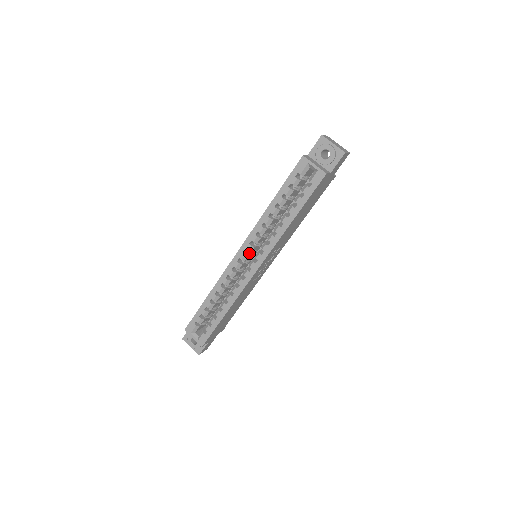
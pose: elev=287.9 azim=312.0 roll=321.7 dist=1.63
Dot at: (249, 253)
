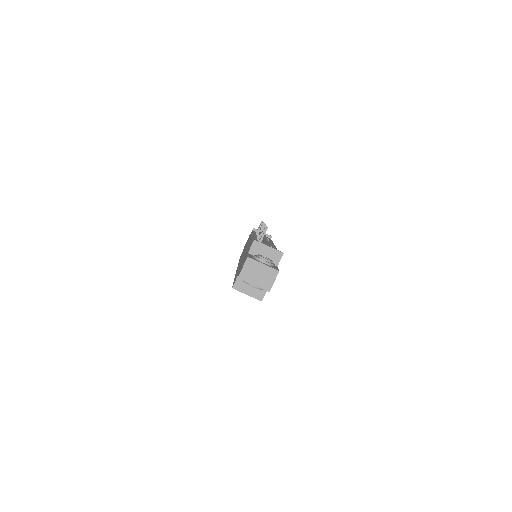
Dot at: occluded
